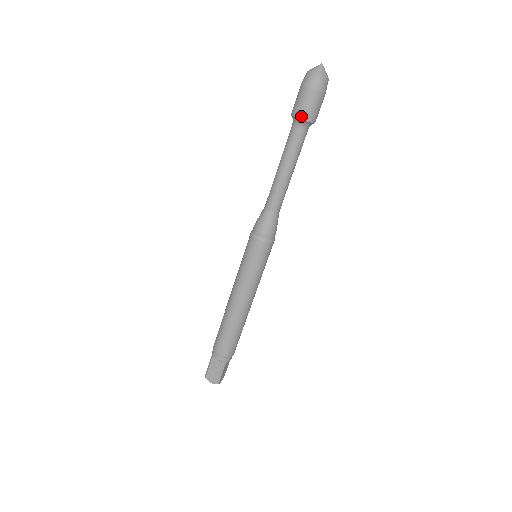
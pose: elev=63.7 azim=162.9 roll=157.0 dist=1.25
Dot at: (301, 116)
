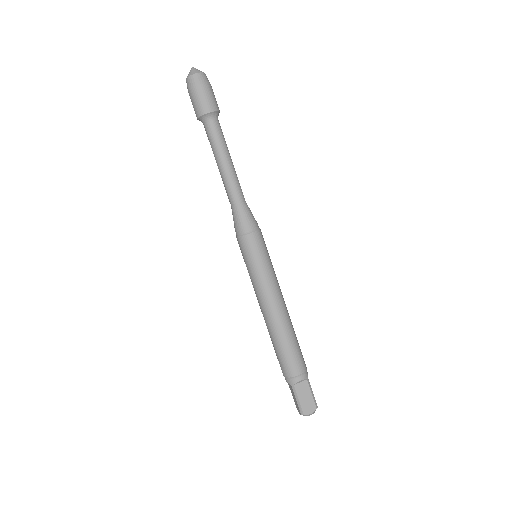
Dot at: (210, 109)
